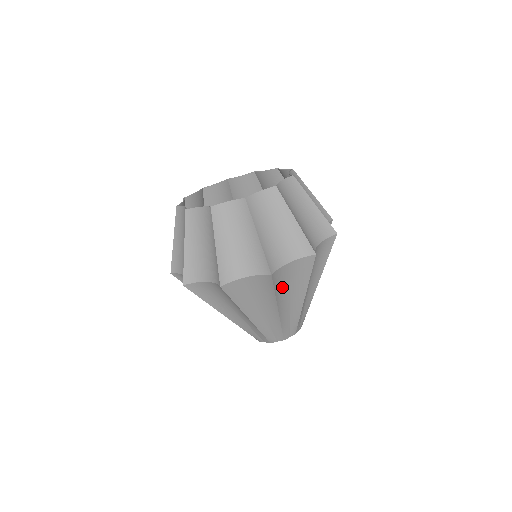
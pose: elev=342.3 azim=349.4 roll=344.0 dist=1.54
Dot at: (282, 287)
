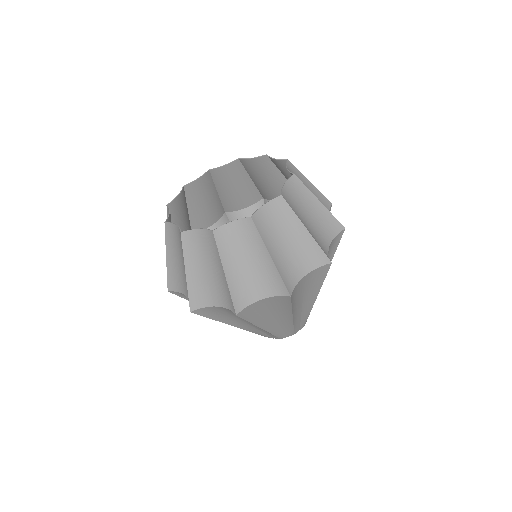
Dot at: occluded
